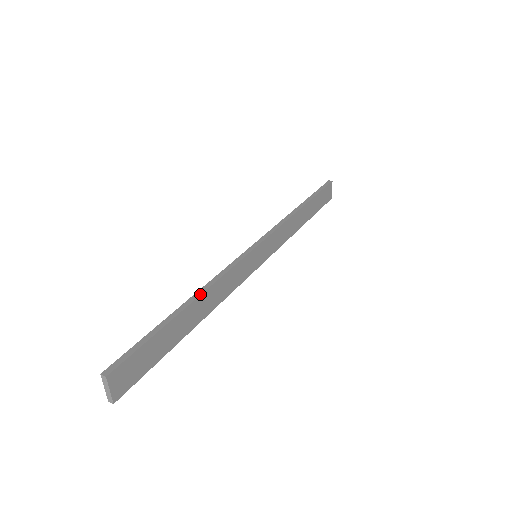
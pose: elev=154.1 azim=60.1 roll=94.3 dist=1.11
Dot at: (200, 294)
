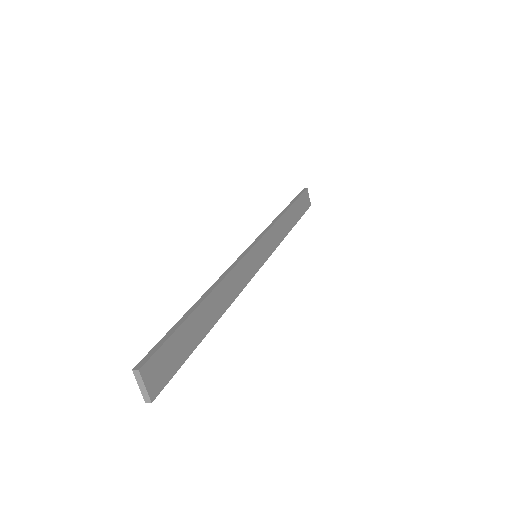
Dot at: (212, 289)
